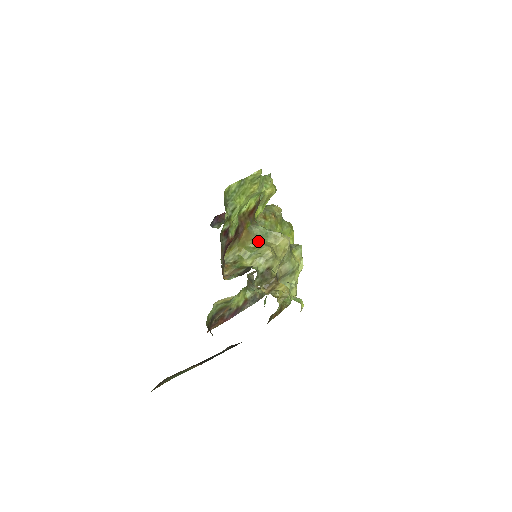
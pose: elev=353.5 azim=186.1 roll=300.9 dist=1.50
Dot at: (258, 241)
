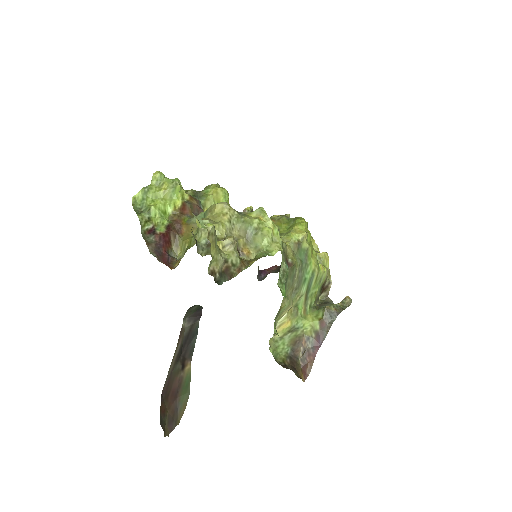
Dot at: occluded
